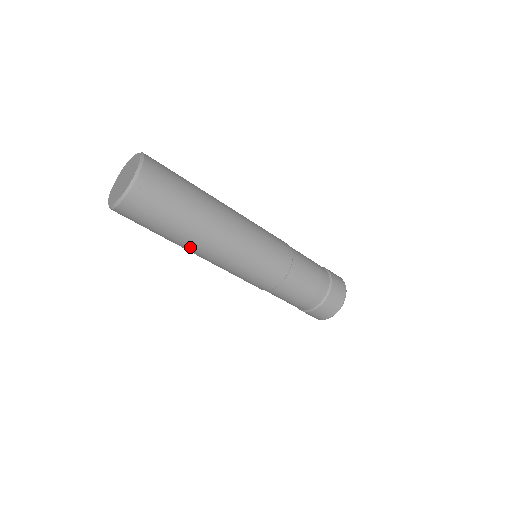
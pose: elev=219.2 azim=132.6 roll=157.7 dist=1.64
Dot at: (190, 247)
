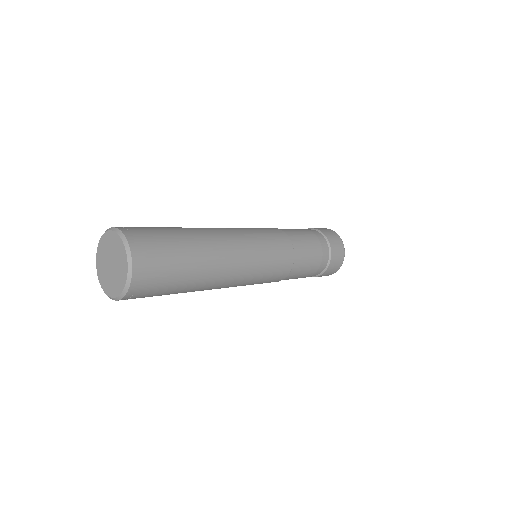
Dot at: occluded
